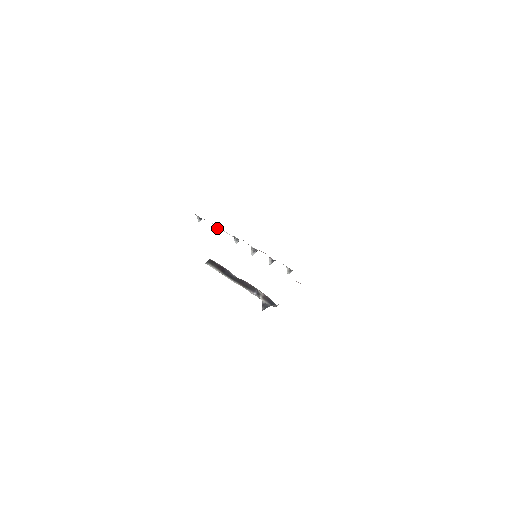
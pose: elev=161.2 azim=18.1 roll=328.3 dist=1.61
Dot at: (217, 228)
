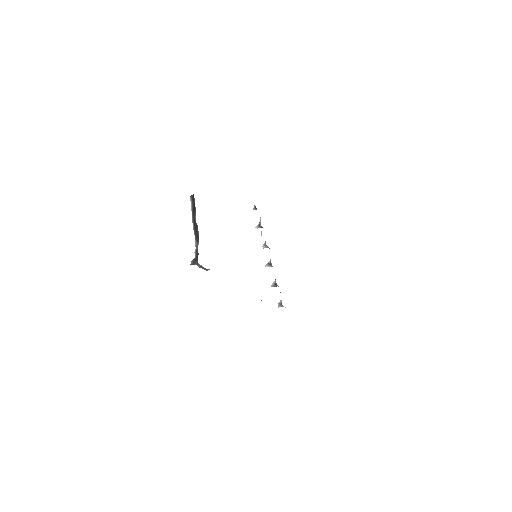
Dot at: (260, 224)
